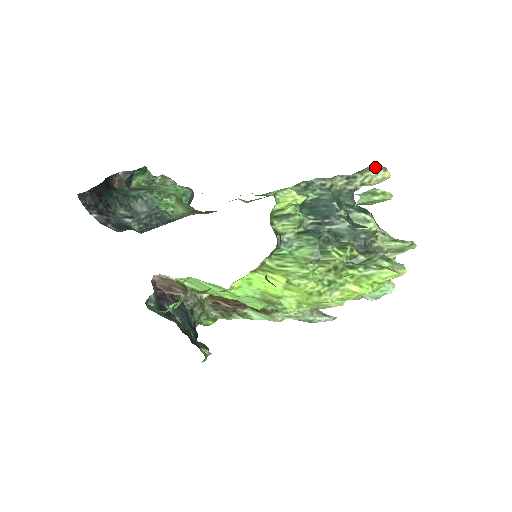
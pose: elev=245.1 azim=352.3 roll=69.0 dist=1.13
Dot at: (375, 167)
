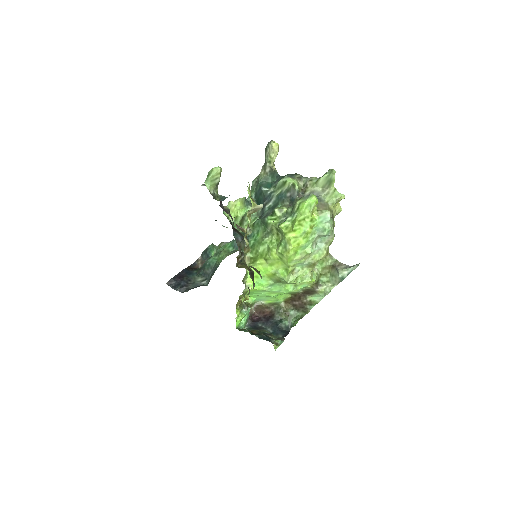
Dot at: (266, 146)
